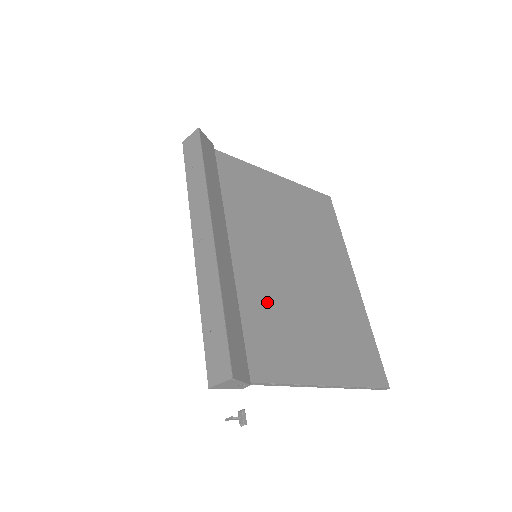
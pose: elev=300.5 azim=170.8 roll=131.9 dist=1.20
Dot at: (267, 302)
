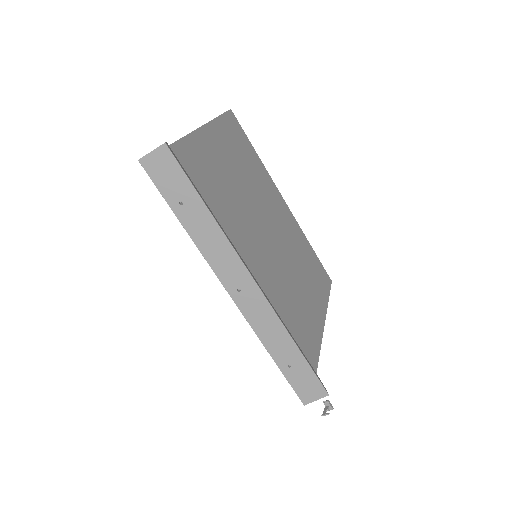
Dot at: (284, 296)
